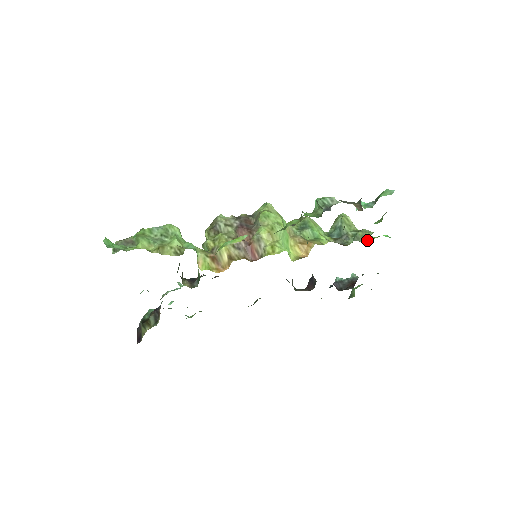
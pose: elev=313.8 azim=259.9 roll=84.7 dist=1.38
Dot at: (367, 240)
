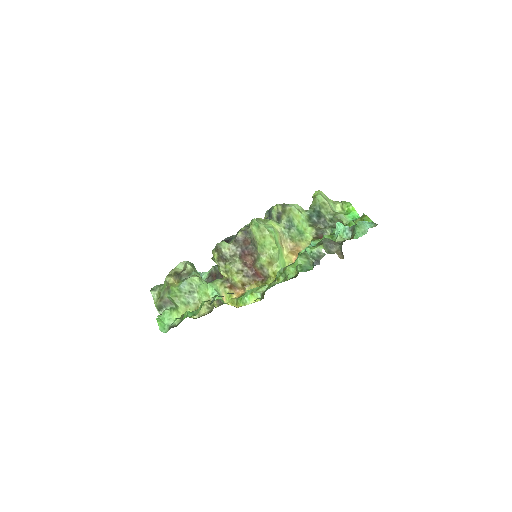
Dot at: occluded
